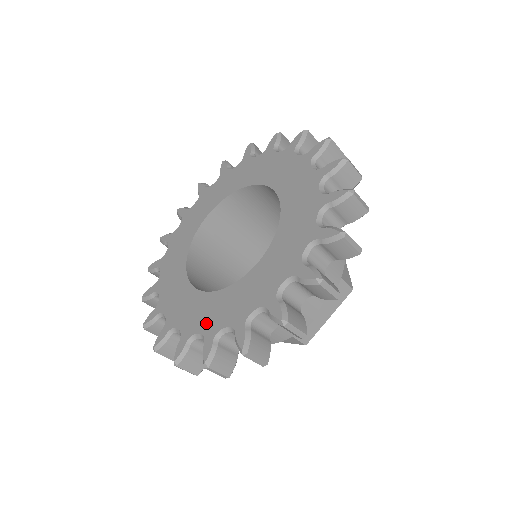
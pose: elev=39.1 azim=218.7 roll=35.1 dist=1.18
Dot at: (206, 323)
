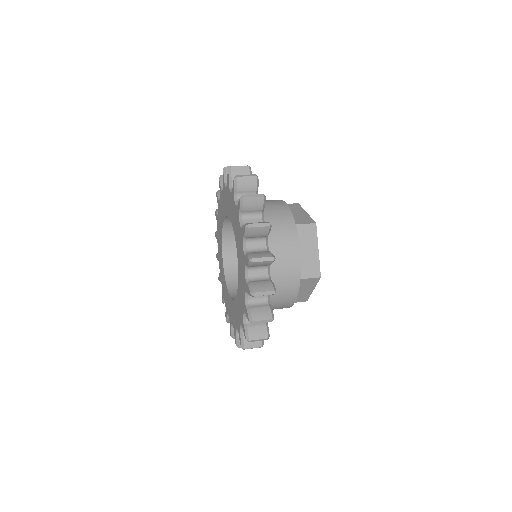
Dot at: (220, 270)
